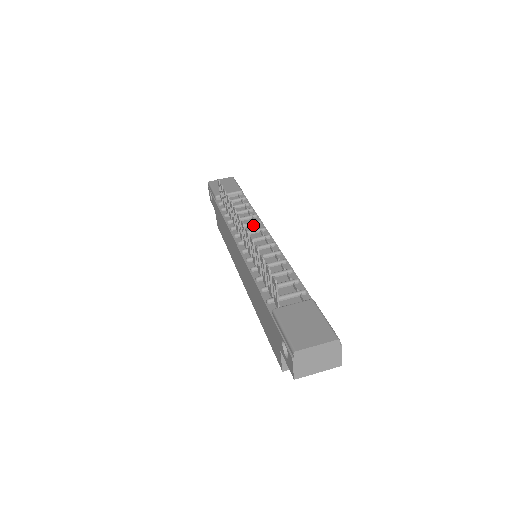
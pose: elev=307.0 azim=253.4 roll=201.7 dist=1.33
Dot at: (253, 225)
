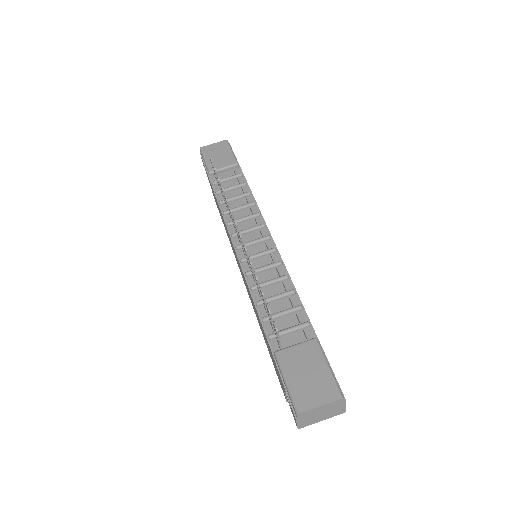
Dot at: (251, 218)
